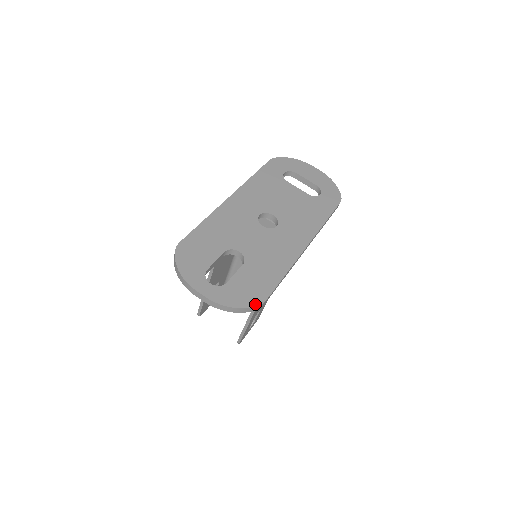
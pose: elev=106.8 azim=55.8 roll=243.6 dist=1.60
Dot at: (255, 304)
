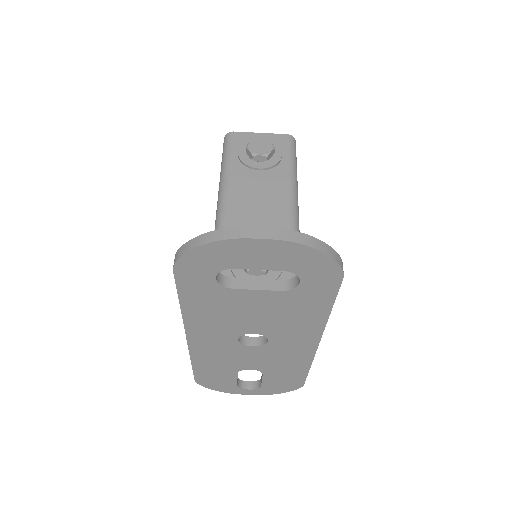
Dot at: (296, 389)
